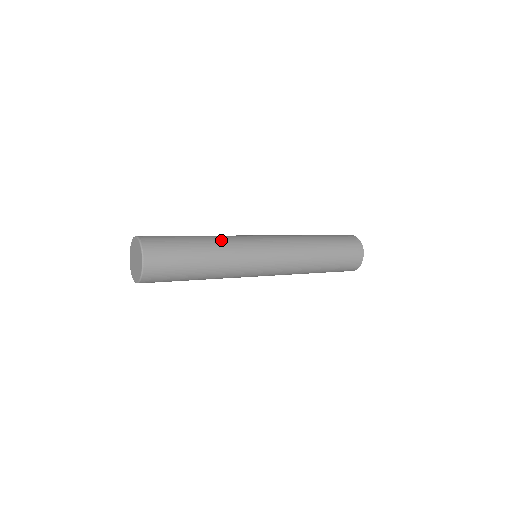
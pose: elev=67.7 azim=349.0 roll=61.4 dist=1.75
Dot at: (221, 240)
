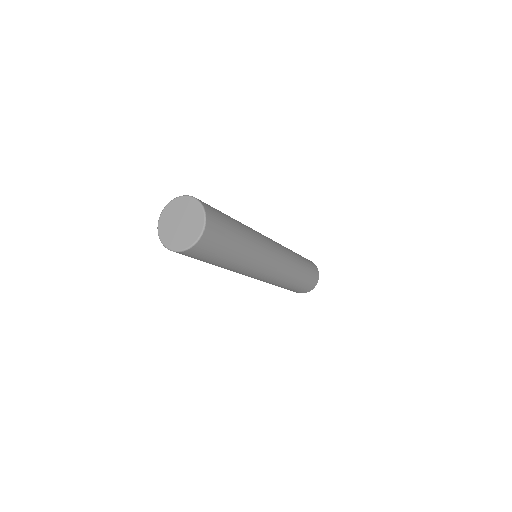
Dot at: occluded
